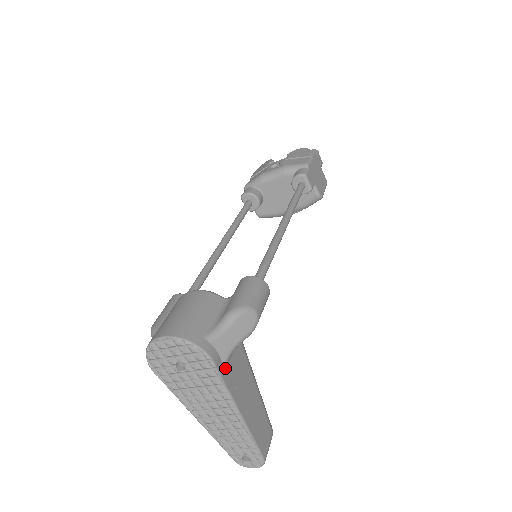
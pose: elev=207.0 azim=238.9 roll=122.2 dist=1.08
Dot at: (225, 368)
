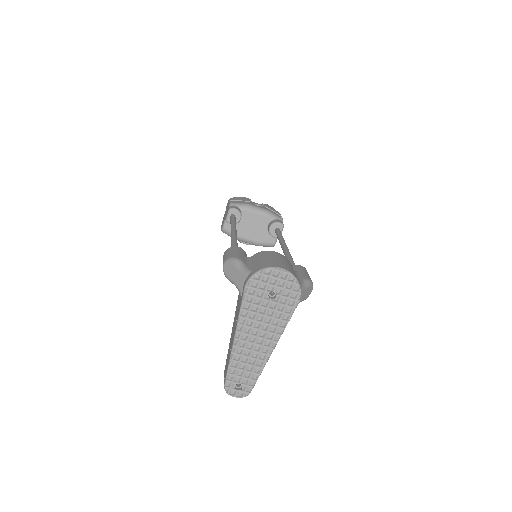
Dot at: occluded
